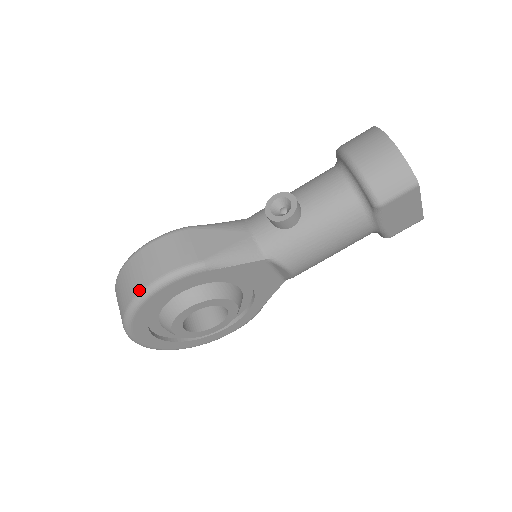
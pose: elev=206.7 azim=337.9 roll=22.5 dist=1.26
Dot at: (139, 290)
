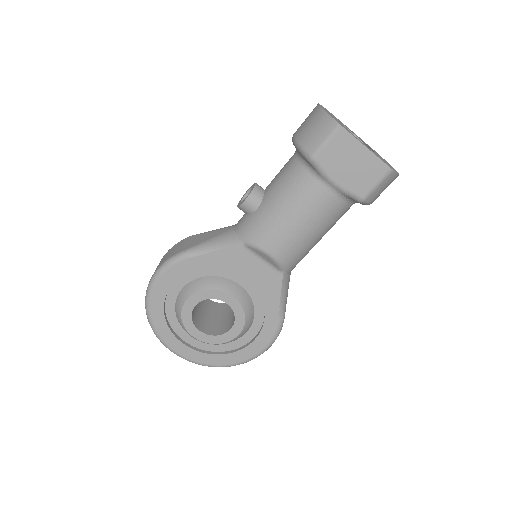
Dot at: (148, 285)
